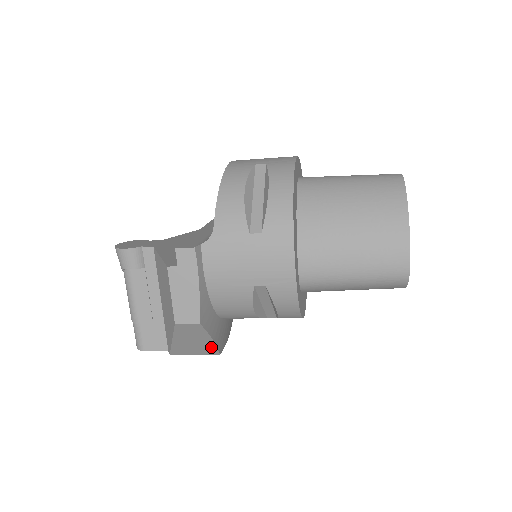
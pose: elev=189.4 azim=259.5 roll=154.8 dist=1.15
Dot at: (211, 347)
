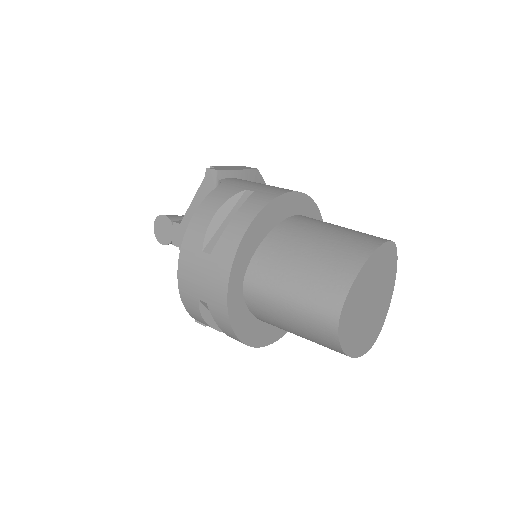
Dot at: occluded
